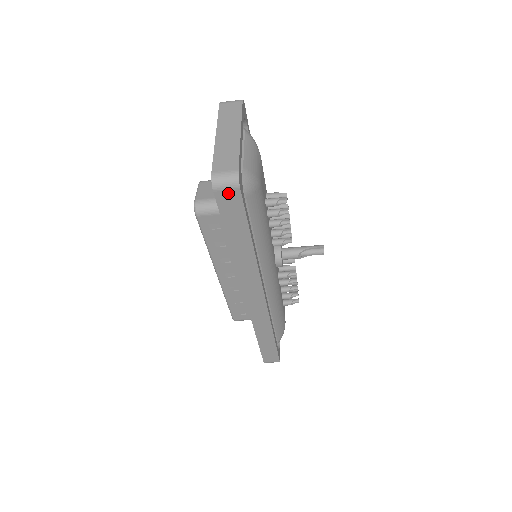
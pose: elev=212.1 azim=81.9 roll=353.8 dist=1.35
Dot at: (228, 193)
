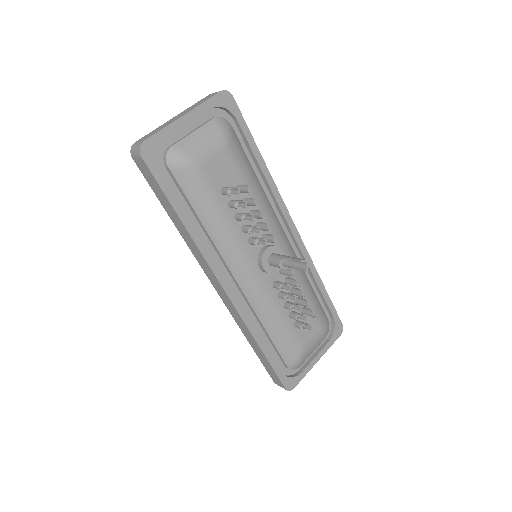
Dot at: (139, 161)
